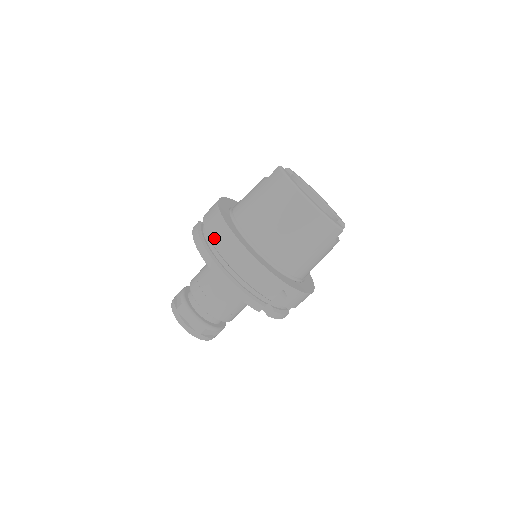
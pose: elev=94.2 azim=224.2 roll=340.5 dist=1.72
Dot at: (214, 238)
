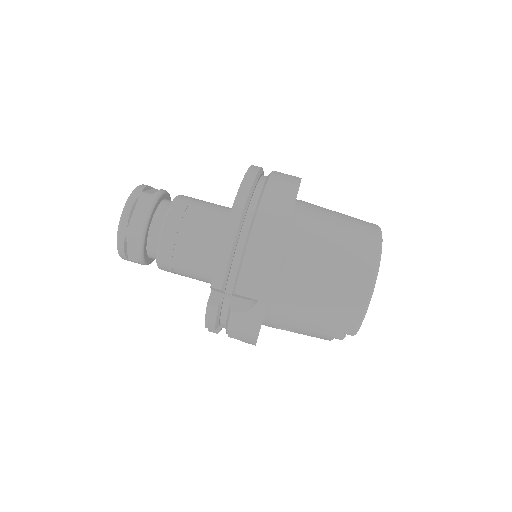
Dot at: (272, 186)
